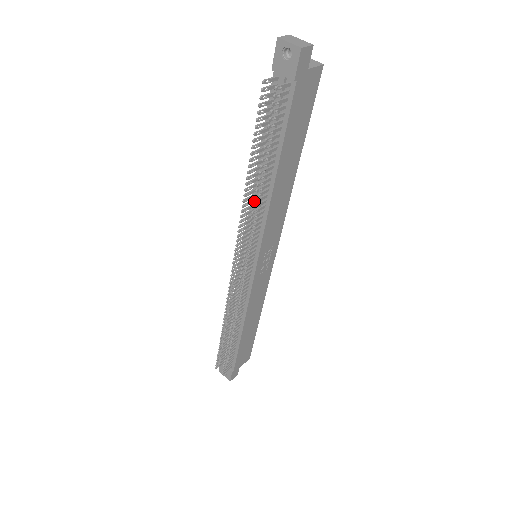
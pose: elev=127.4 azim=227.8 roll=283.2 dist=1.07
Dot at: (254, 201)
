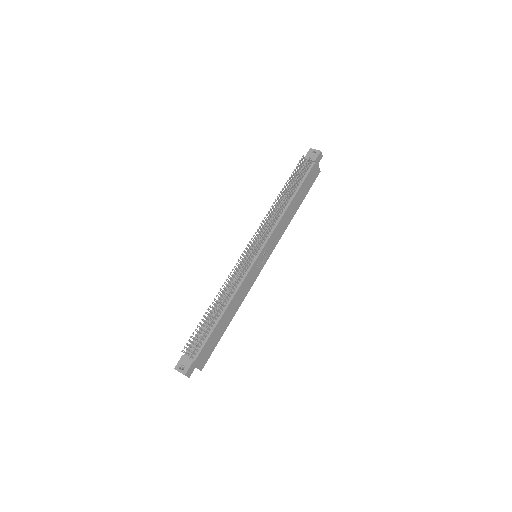
Dot at: (280, 204)
